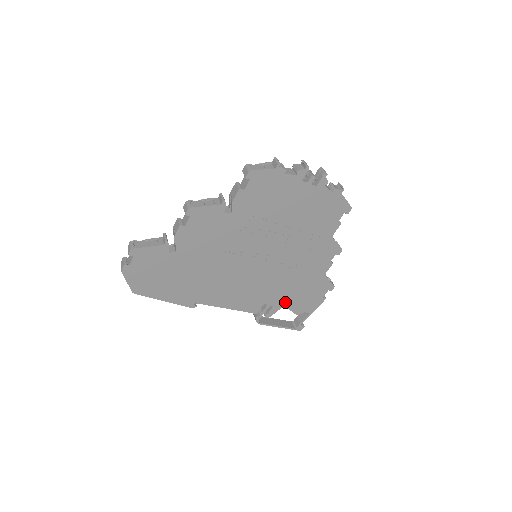
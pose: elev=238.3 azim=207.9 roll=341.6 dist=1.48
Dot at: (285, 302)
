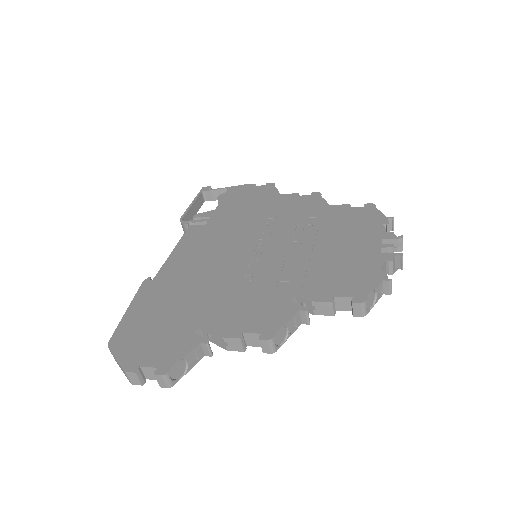
Dot at: occluded
